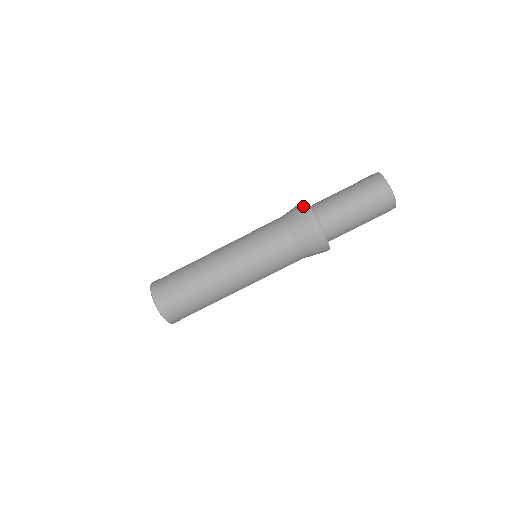
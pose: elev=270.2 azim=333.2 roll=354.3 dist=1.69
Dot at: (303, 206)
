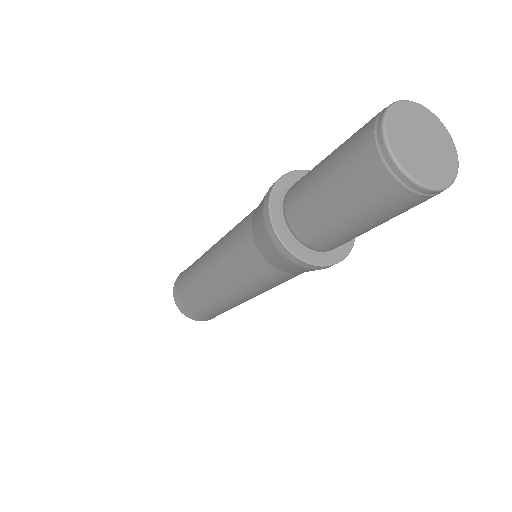
Dot at: (264, 223)
